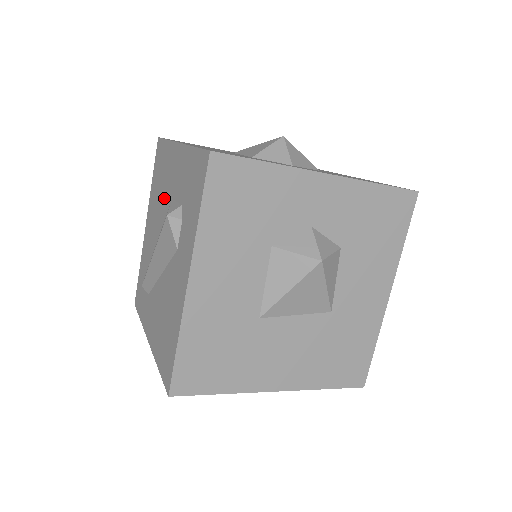
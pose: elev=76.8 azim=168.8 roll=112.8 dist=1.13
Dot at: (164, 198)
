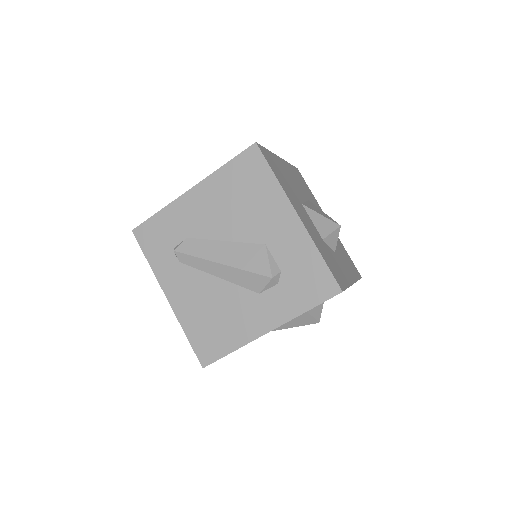
Dot at: (249, 223)
